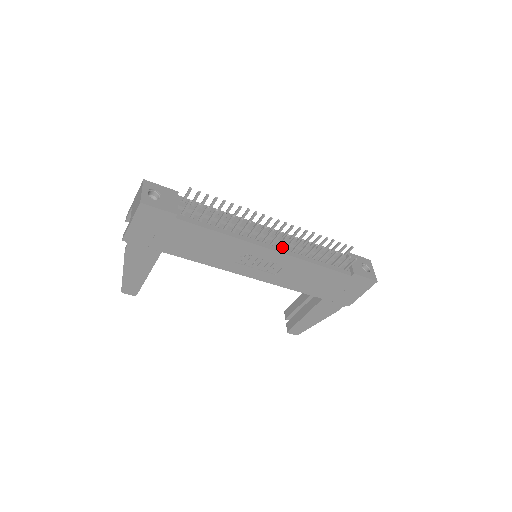
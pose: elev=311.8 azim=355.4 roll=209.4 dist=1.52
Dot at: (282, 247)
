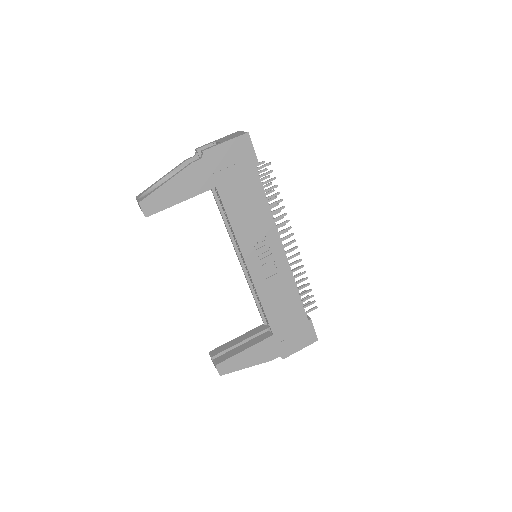
Dot at: occluded
